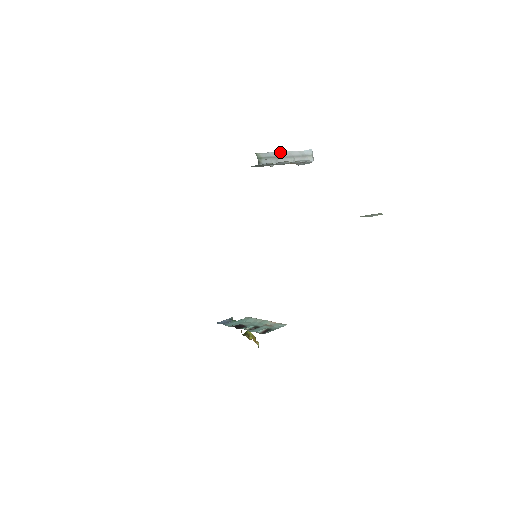
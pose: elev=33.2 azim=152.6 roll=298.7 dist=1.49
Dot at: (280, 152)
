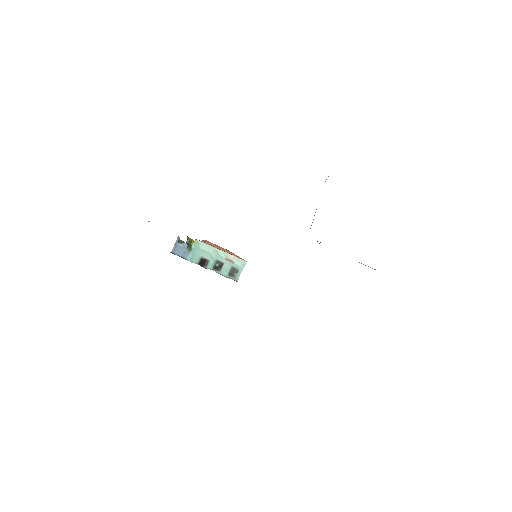
Dot at: occluded
